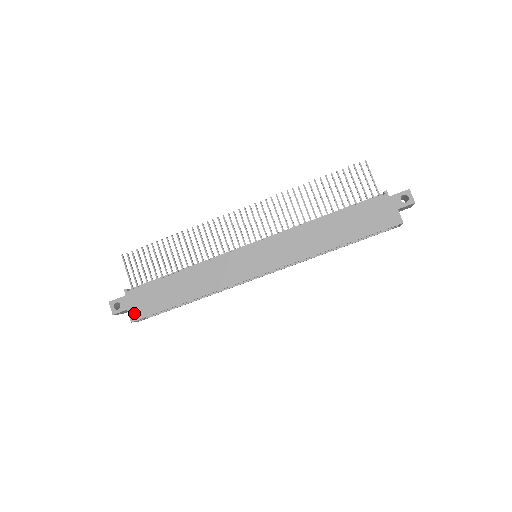
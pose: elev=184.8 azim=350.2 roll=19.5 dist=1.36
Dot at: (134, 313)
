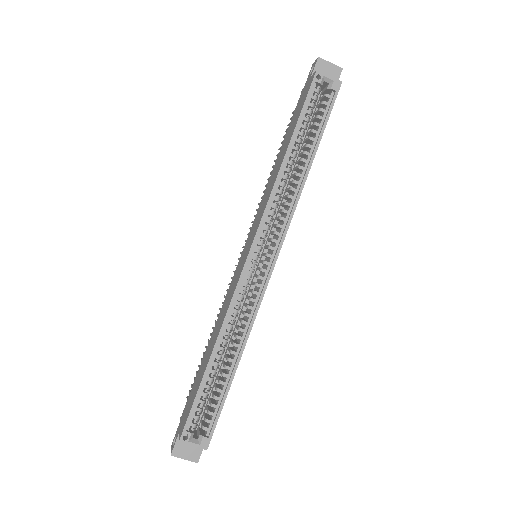
Dot at: (181, 429)
